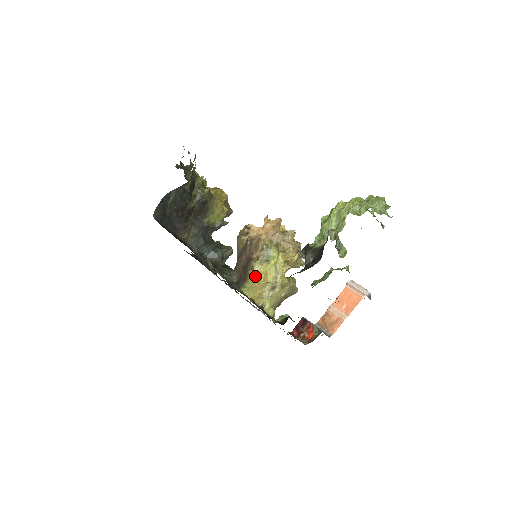
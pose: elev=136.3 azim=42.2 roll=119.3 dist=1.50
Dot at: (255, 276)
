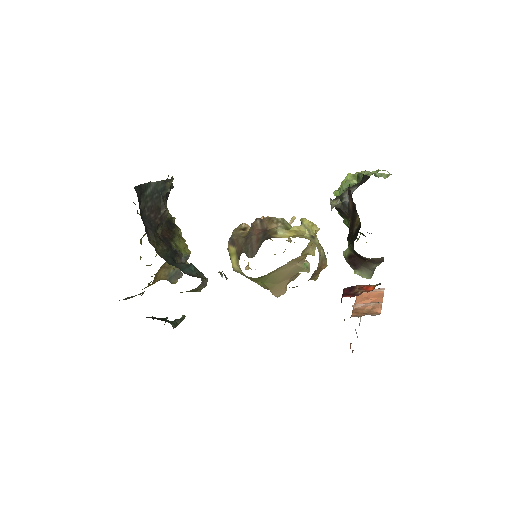
Dot at: (283, 236)
